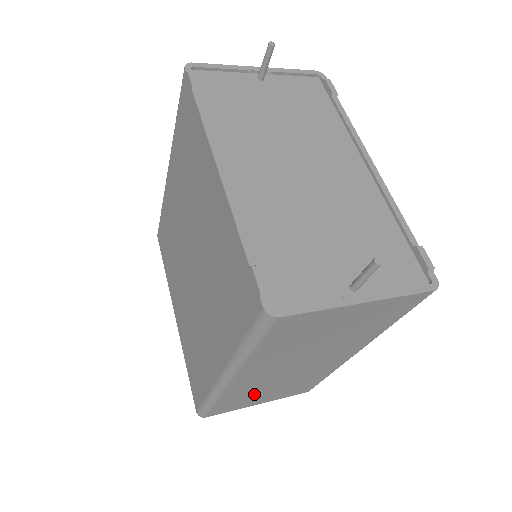
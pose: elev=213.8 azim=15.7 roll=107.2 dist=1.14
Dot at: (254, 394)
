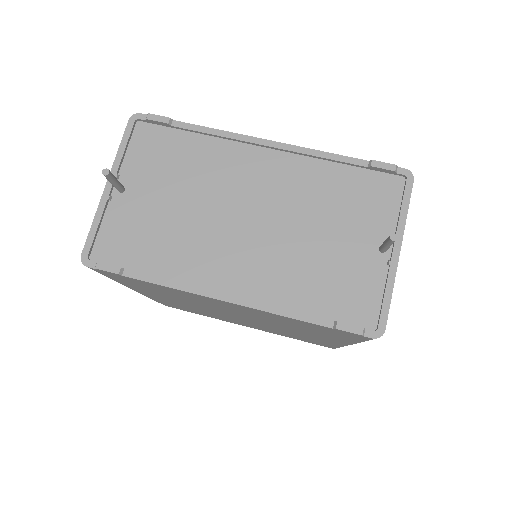
Dot at: occluded
